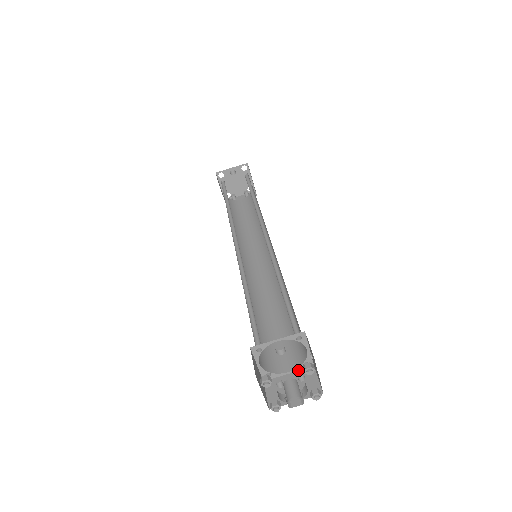
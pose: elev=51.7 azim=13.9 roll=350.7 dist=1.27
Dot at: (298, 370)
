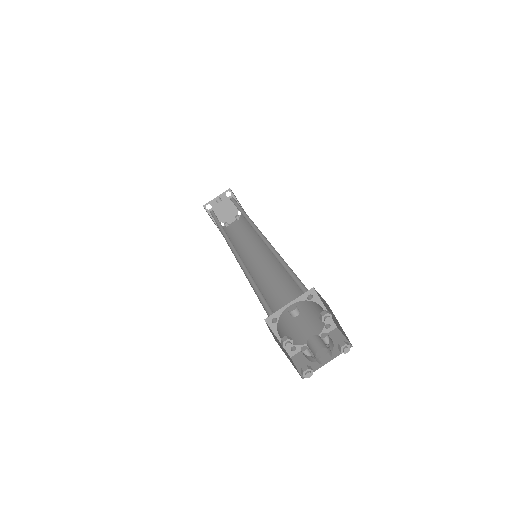
Dot at: occluded
